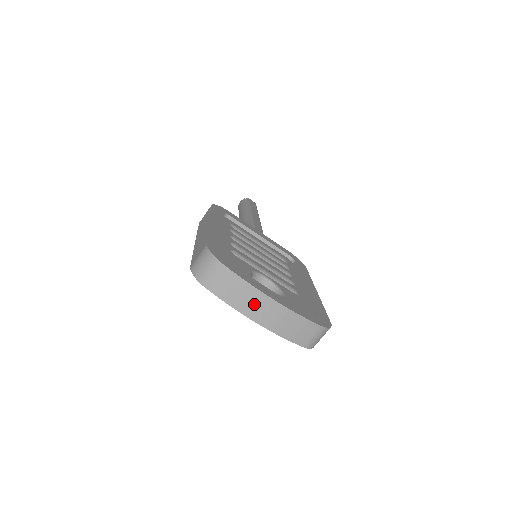
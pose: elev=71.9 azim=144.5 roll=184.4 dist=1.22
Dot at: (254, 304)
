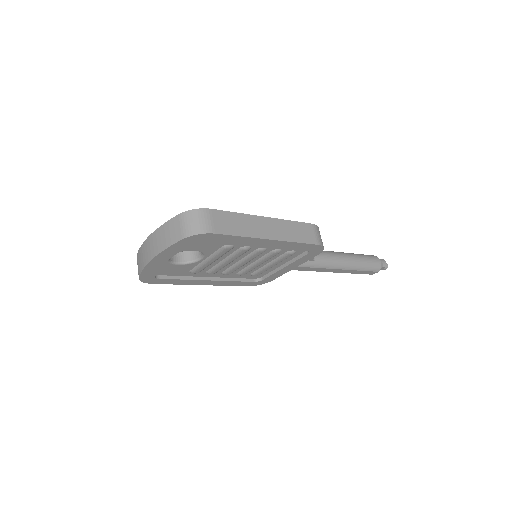
Dot at: (146, 252)
